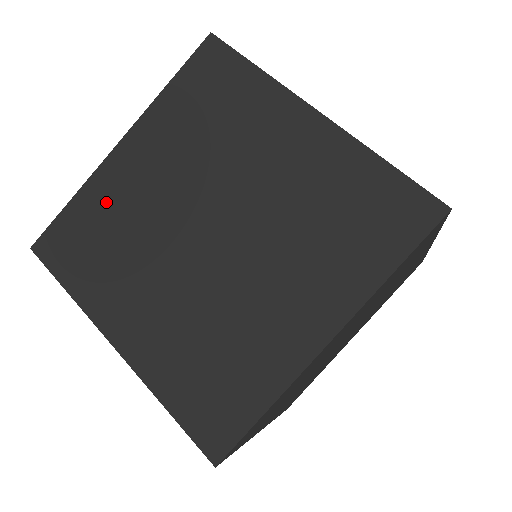
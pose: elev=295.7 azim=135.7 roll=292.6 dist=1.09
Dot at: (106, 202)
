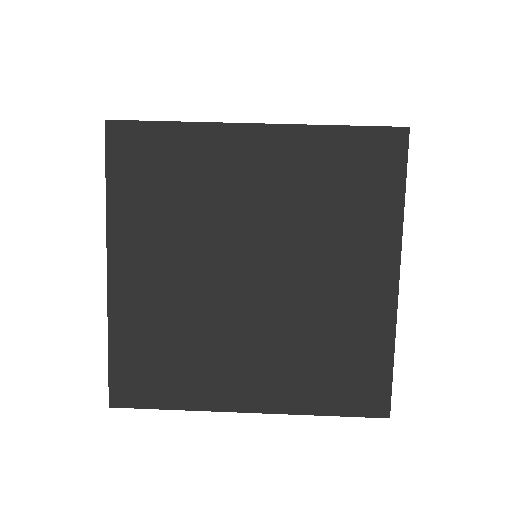
Dot at: (142, 322)
